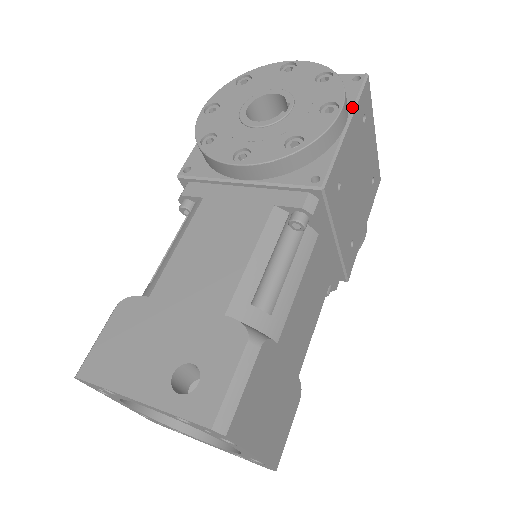
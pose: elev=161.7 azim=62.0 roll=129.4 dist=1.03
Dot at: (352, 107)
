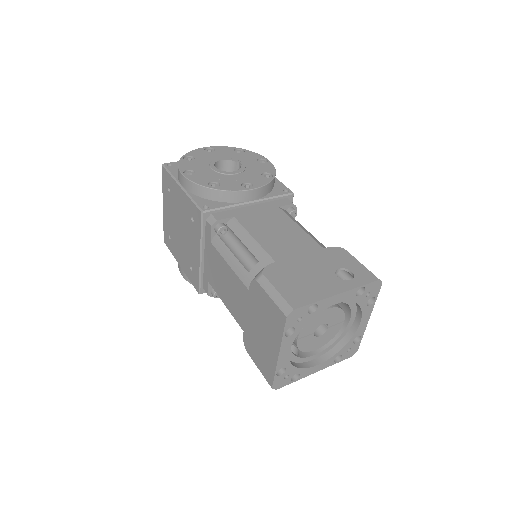
Dot at: occluded
